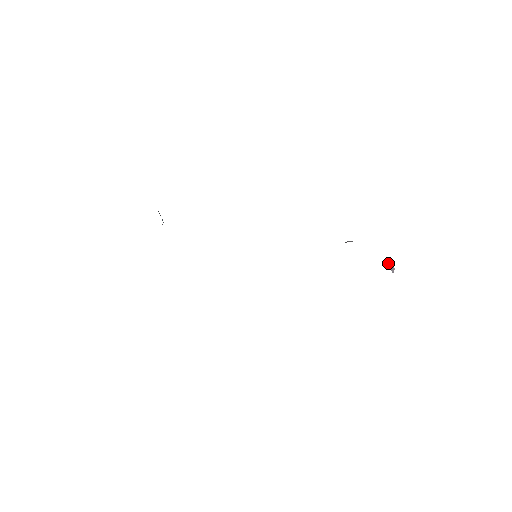
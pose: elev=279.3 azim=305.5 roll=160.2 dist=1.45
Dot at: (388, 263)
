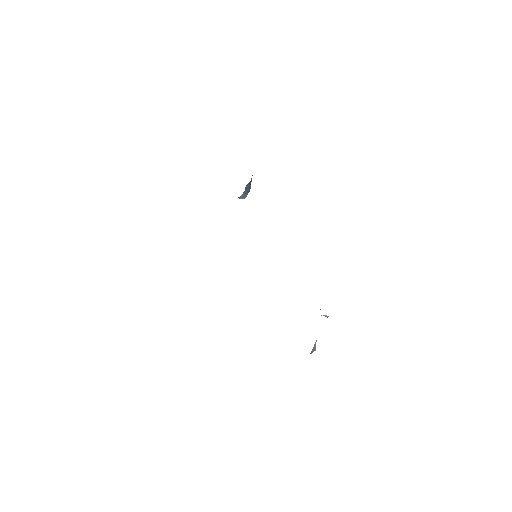
Dot at: occluded
